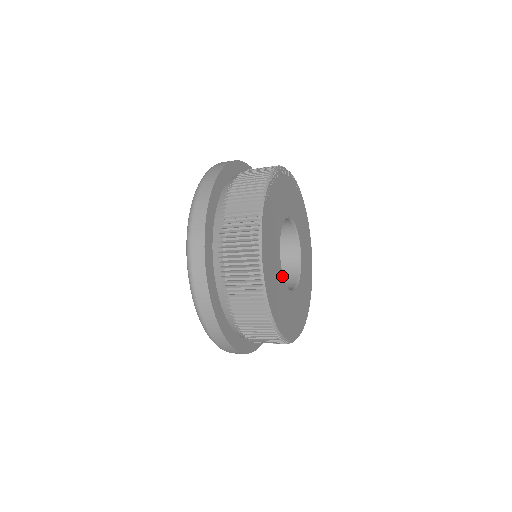
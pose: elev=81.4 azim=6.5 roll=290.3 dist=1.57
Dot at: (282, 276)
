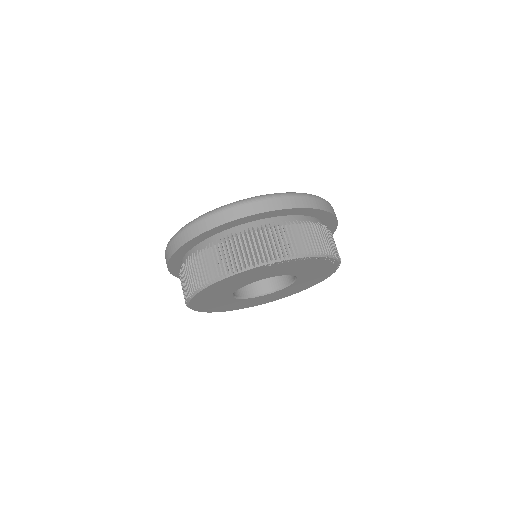
Dot at: (232, 293)
